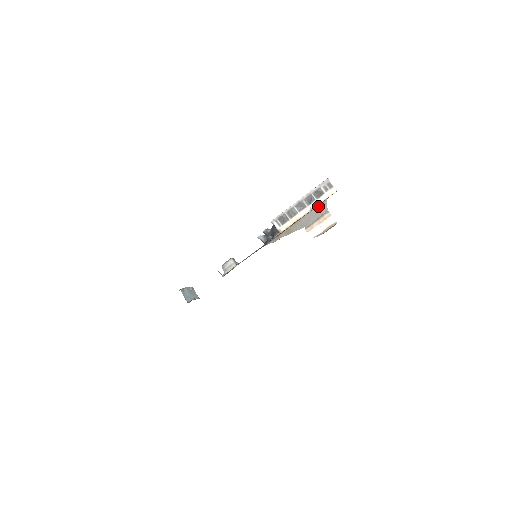
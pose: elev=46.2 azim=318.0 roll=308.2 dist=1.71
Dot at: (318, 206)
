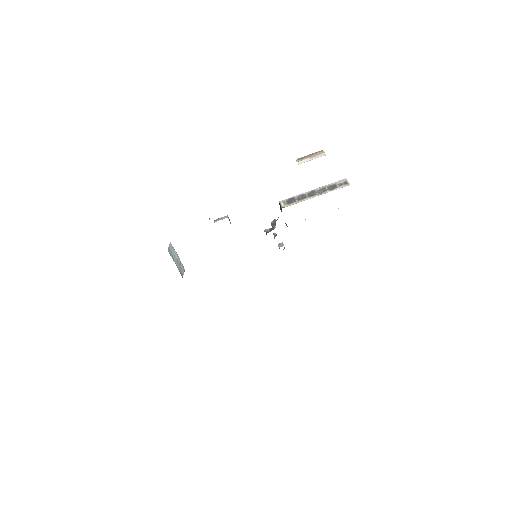
Dot at: occluded
